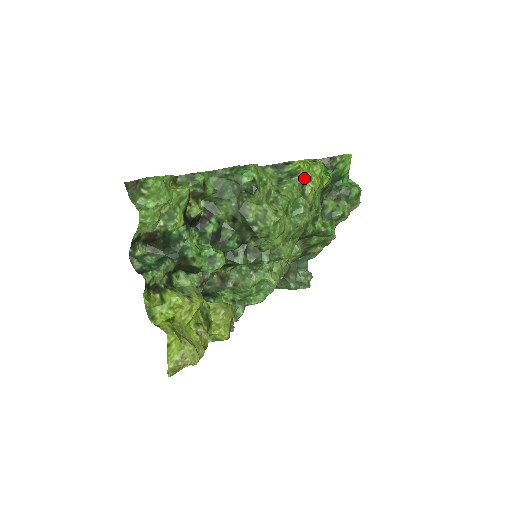
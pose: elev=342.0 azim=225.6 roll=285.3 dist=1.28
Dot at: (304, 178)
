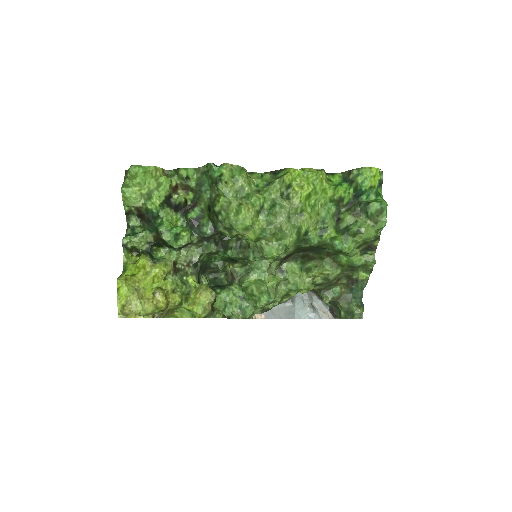
Dot at: (287, 181)
